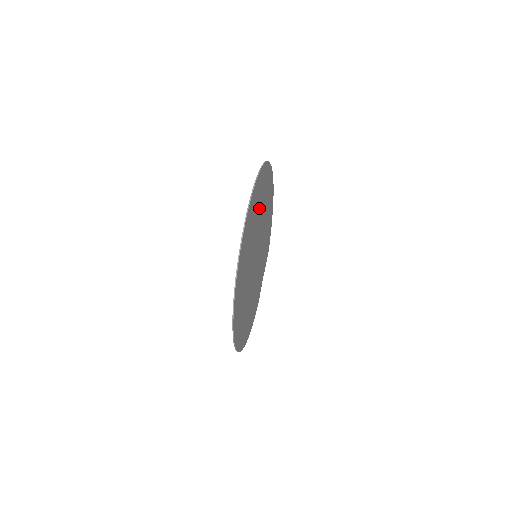
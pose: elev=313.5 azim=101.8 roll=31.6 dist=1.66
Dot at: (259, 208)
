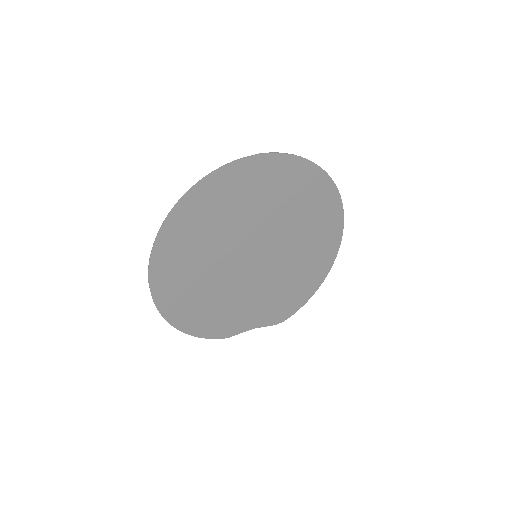
Dot at: (294, 208)
